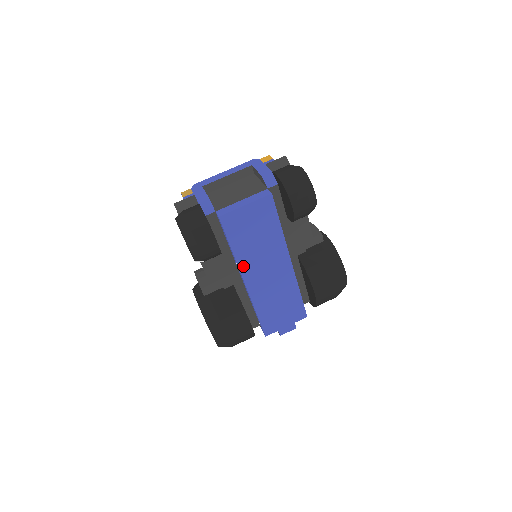
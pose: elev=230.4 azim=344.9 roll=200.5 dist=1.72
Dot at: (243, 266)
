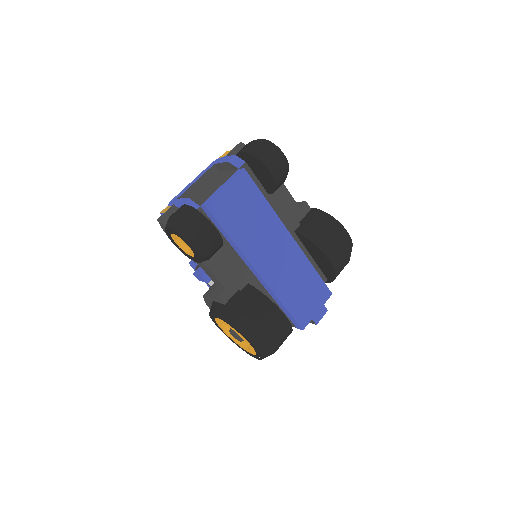
Dot at: (249, 254)
